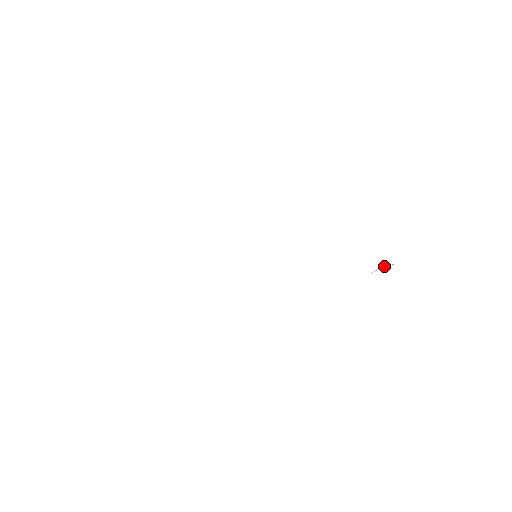
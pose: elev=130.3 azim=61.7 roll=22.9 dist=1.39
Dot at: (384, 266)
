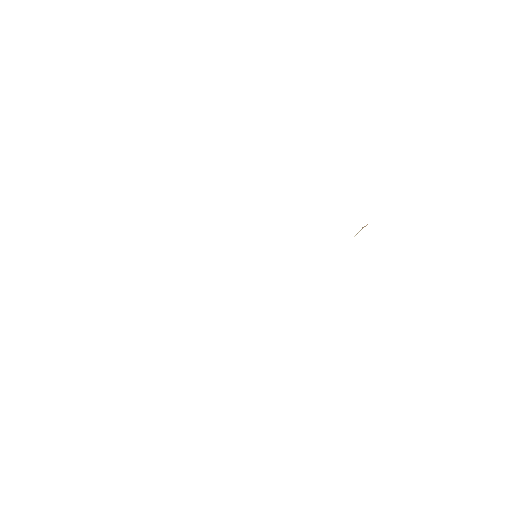
Dot at: (362, 228)
